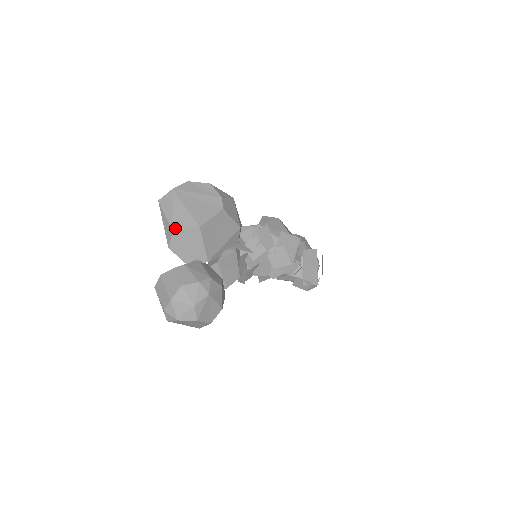
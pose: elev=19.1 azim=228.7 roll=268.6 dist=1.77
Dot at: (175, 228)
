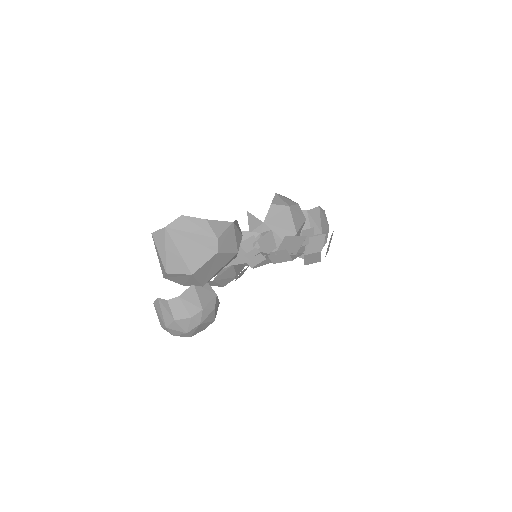
Dot at: (168, 271)
